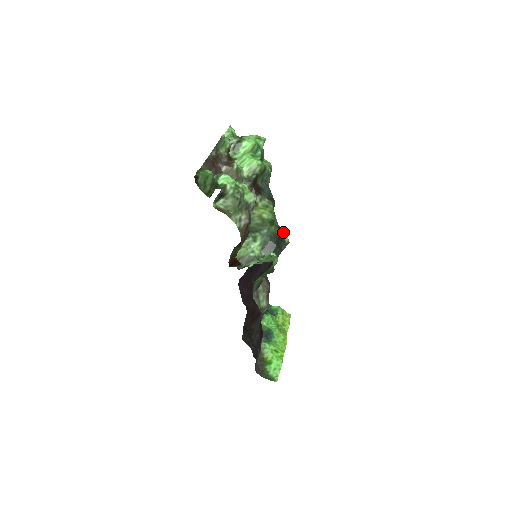
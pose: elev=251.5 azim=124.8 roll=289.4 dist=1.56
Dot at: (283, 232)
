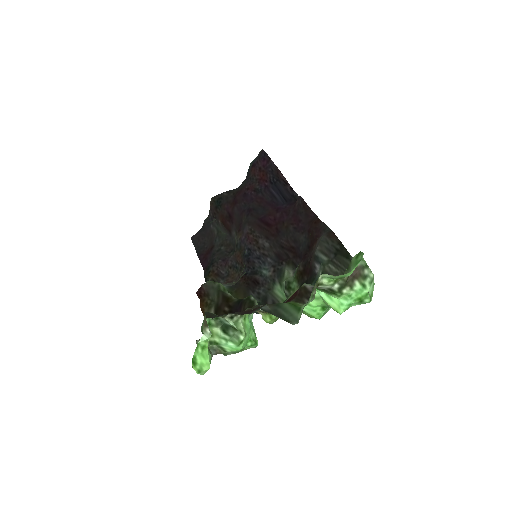
Dot at: occluded
